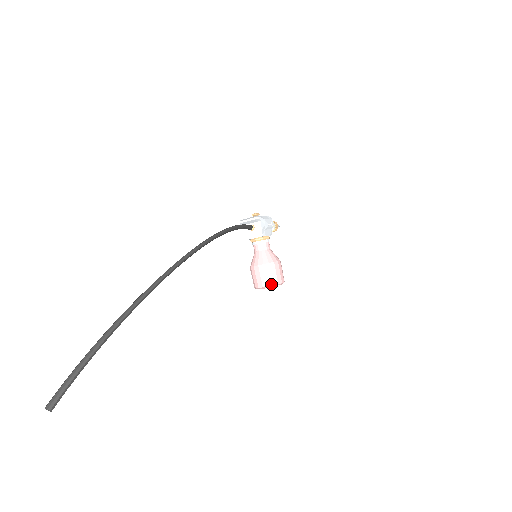
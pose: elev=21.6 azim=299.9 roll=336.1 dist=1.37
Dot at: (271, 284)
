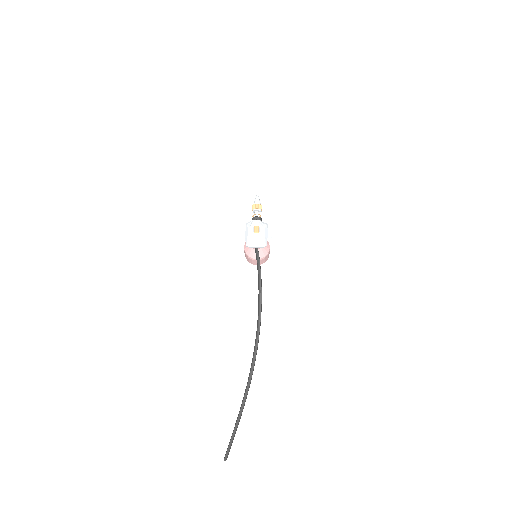
Dot at: occluded
